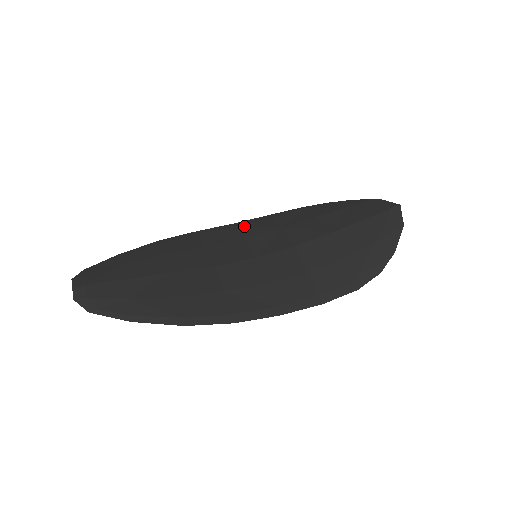
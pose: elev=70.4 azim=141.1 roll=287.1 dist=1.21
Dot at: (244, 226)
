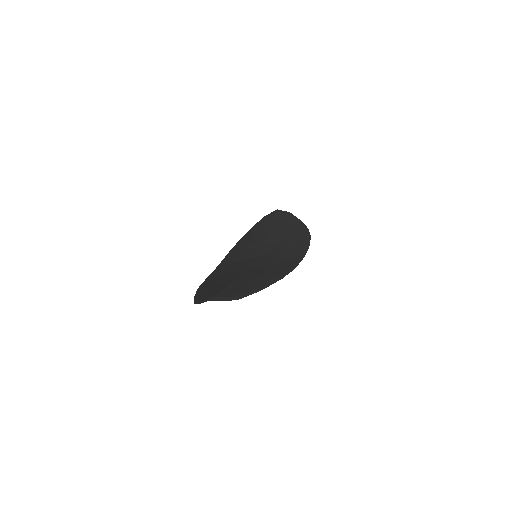
Dot at: (223, 264)
